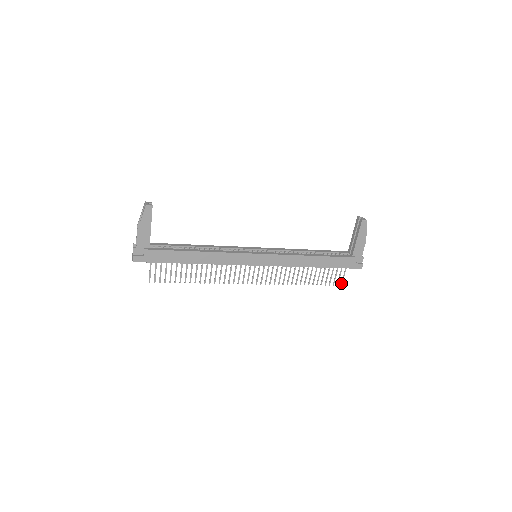
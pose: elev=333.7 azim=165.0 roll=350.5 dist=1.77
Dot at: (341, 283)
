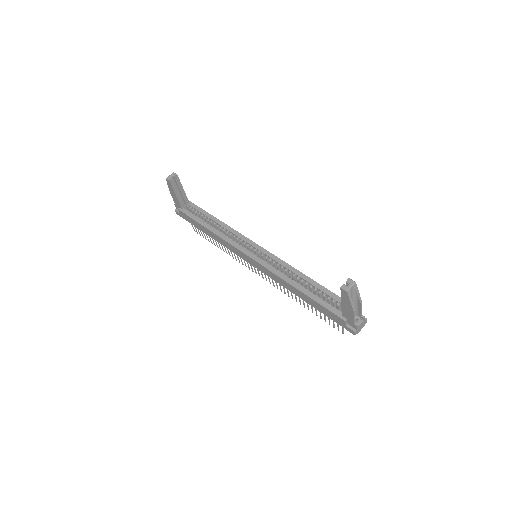
Dot at: (342, 331)
